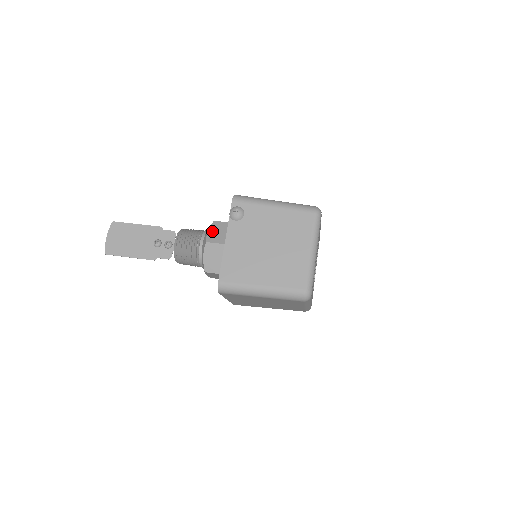
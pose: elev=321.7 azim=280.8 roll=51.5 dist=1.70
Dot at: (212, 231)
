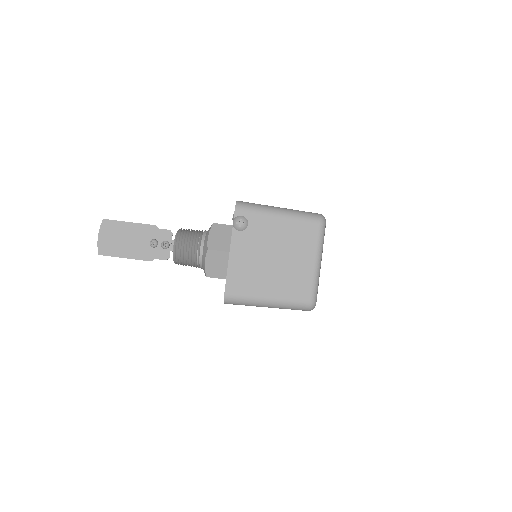
Dot at: (213, 236)
